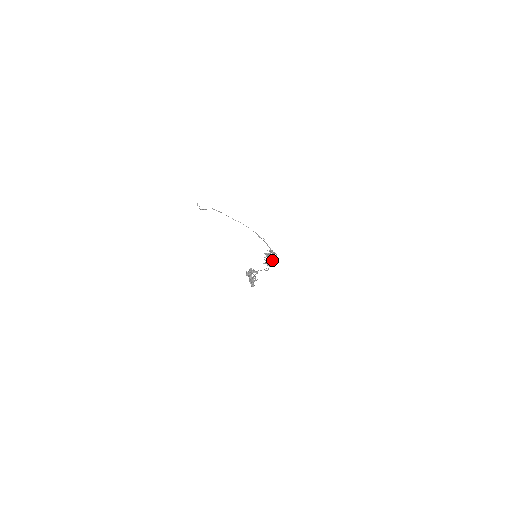
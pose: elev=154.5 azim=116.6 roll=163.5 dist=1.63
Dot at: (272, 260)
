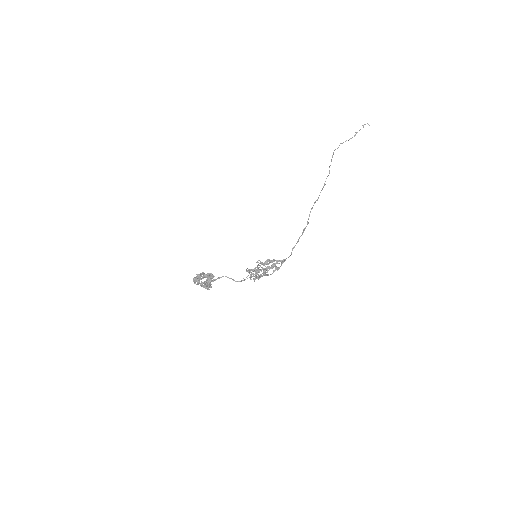
Dot at: occluded
